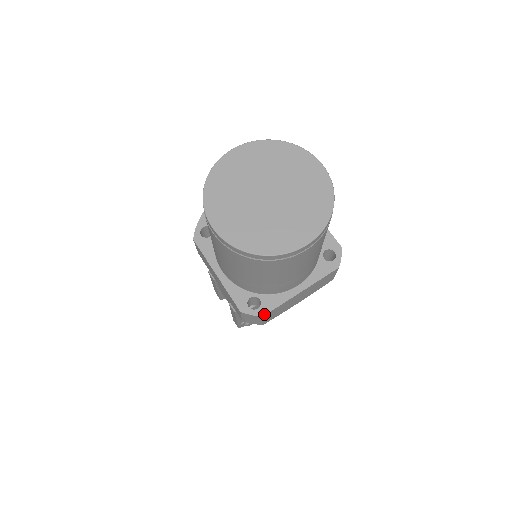
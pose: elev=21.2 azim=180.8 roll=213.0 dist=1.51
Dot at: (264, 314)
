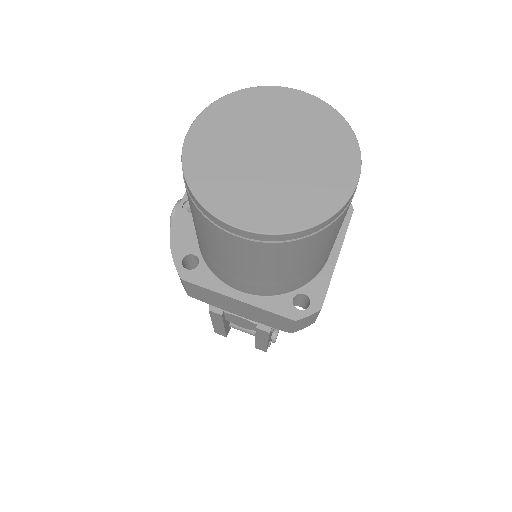
Dot at: (321, 306)
